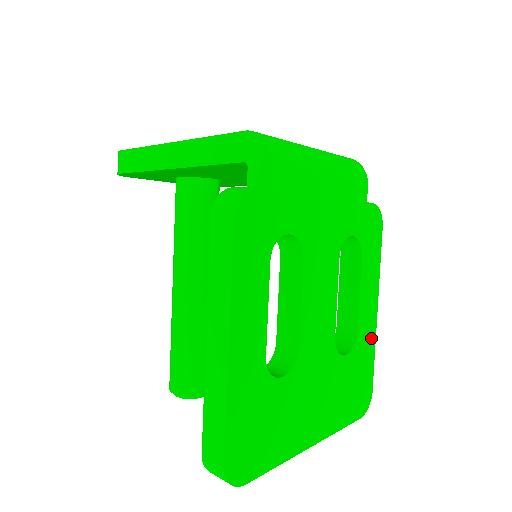
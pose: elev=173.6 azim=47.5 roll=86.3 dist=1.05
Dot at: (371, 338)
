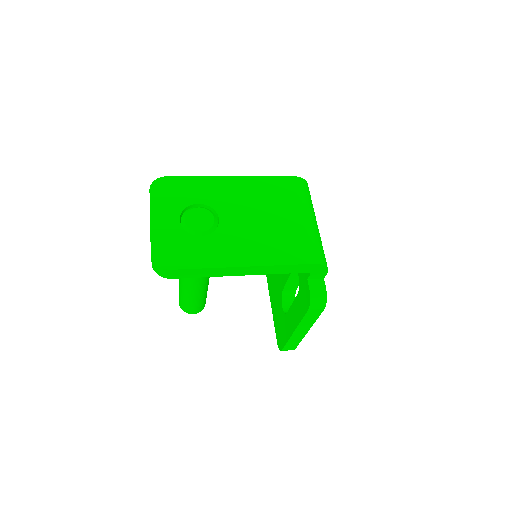
Dot at: occluded
